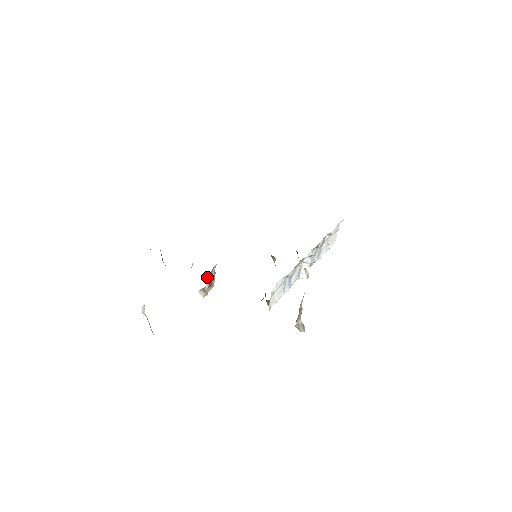
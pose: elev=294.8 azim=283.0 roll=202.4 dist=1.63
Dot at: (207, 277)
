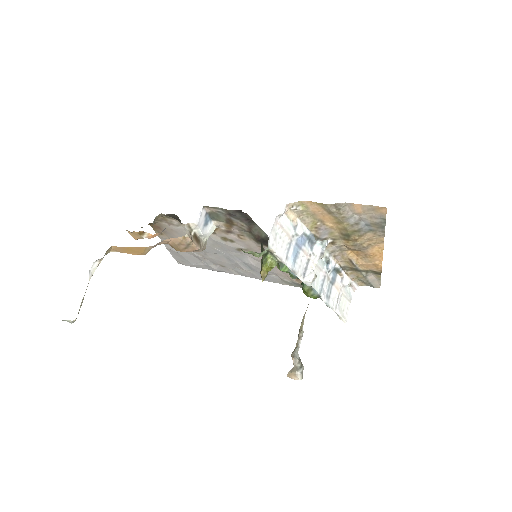
Dot at: (204, 207)
